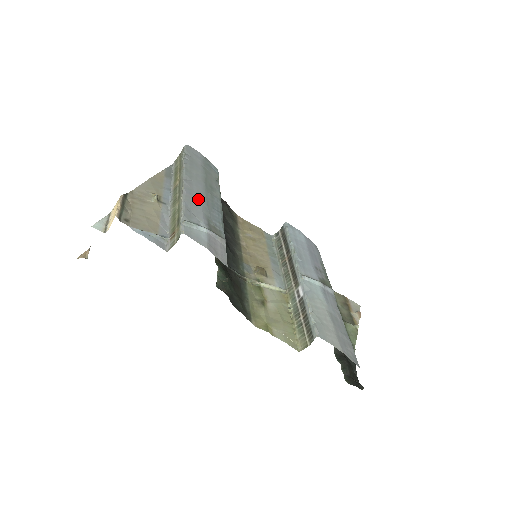
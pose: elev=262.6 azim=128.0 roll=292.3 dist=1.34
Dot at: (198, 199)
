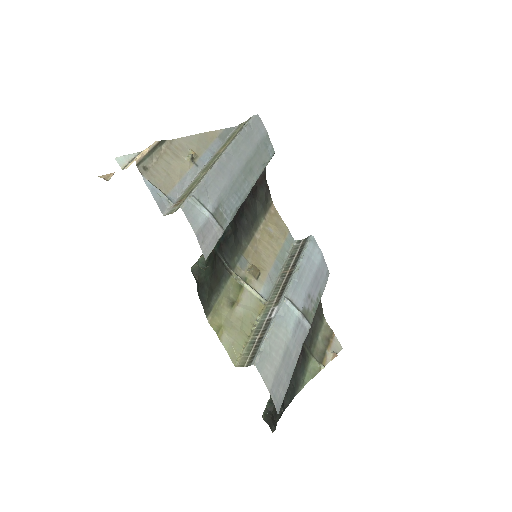
Dot at: (225, 178)
